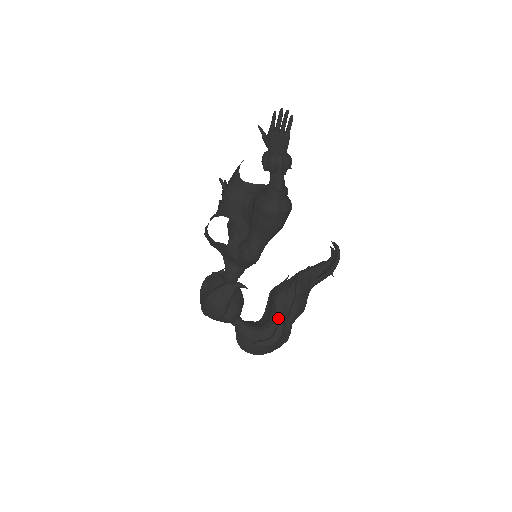
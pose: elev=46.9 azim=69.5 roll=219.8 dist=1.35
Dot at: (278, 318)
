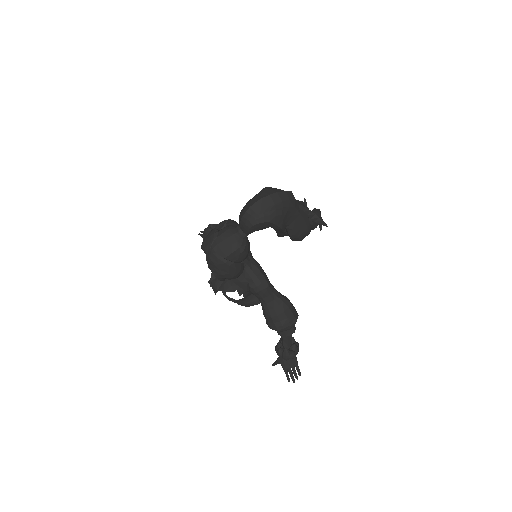
Dot at: occluded
